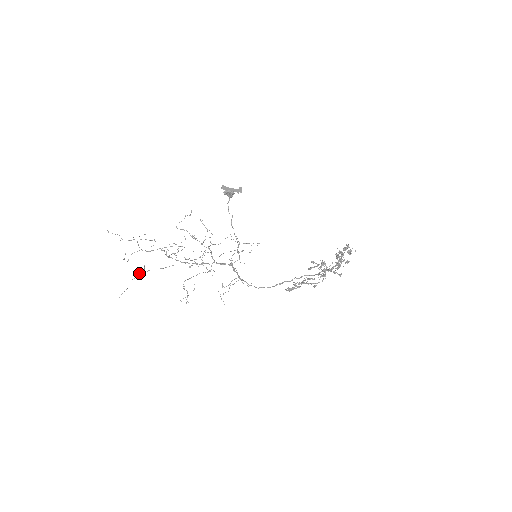
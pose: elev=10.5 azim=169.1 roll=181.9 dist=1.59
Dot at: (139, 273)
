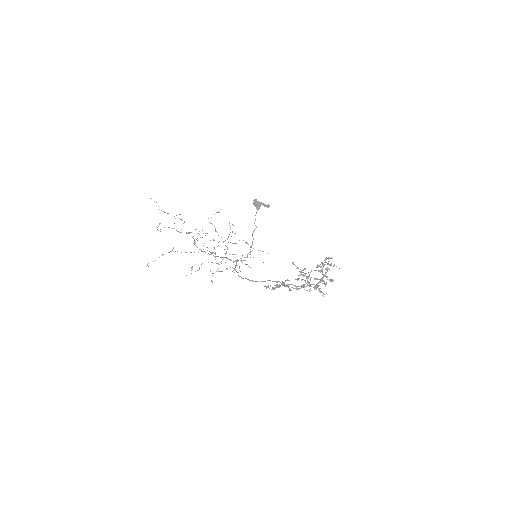
Dot at: occluded
